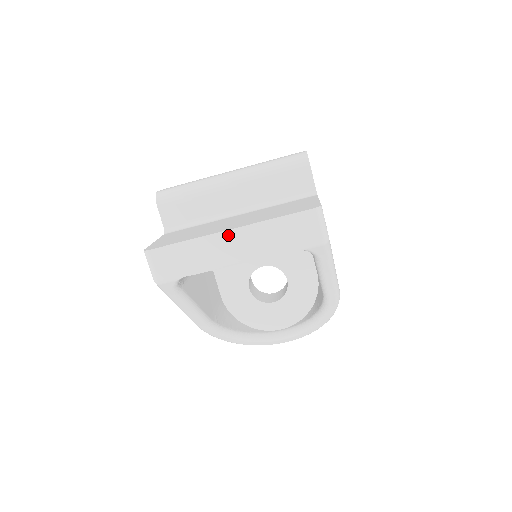
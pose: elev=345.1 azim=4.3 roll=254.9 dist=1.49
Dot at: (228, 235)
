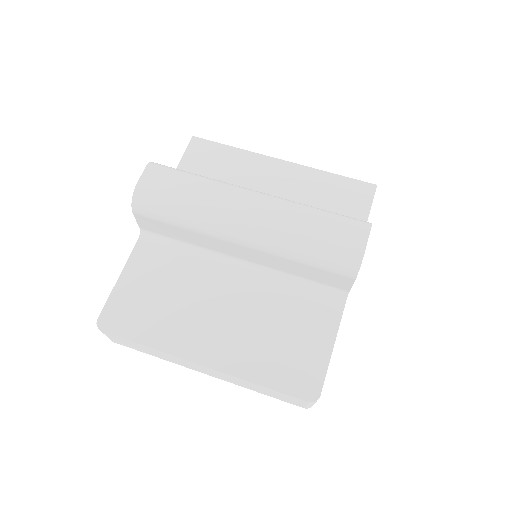
Dot at: (199, 365)
